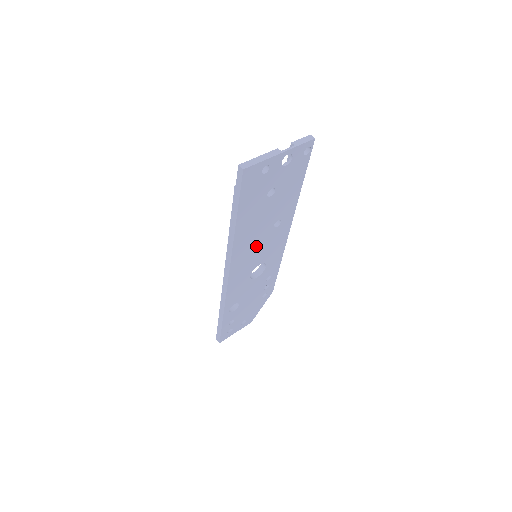
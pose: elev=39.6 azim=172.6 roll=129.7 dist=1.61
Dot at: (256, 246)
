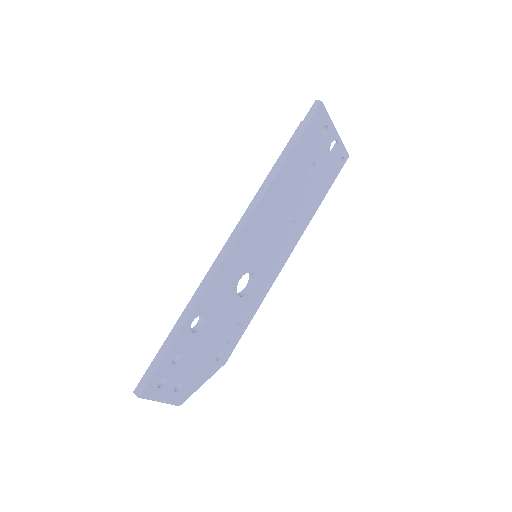
Dot at: (269, 231)
